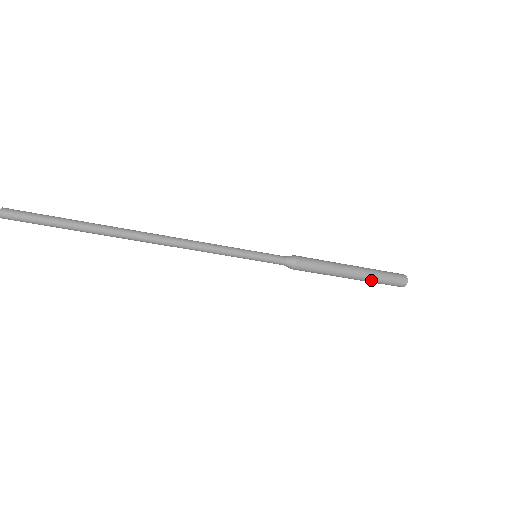
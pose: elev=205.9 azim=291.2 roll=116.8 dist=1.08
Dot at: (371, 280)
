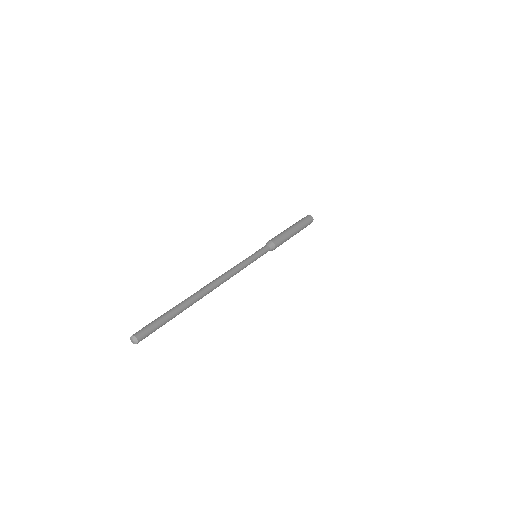
Dot at: occluded
